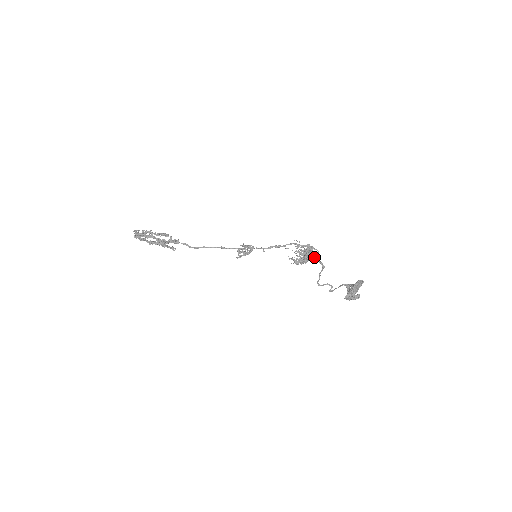
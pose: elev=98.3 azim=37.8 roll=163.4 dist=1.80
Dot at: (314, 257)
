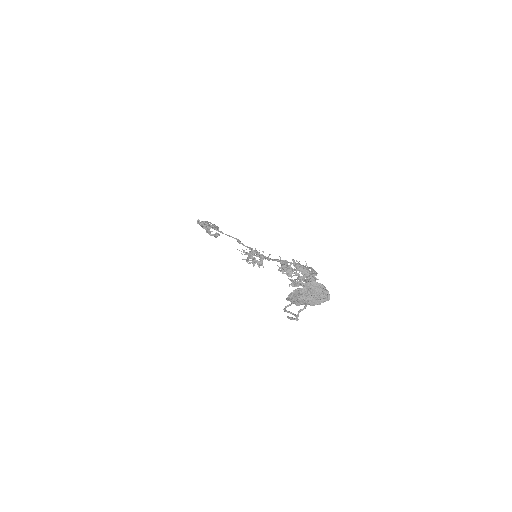
Dot at: occluded
